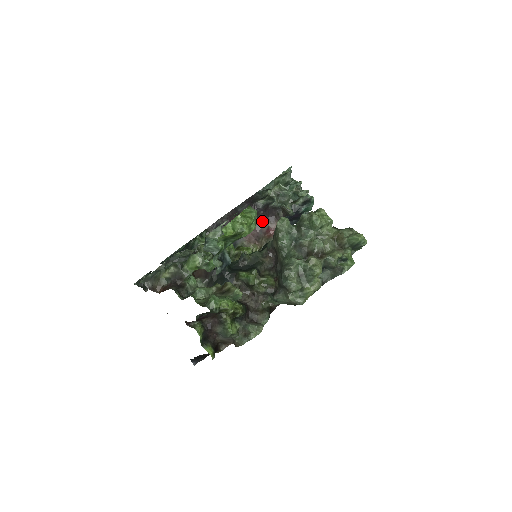
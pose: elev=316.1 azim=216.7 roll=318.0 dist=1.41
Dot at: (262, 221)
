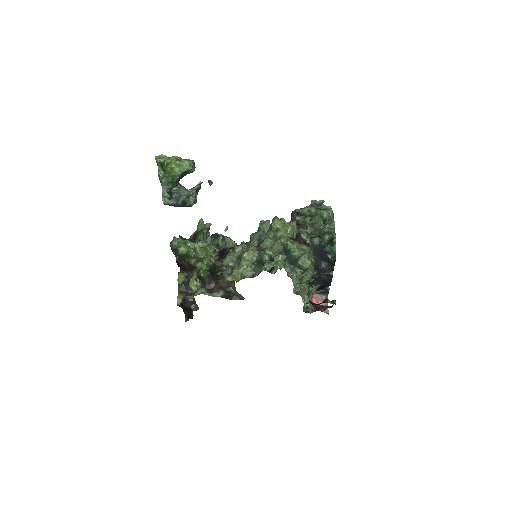
Dot at: occluded
